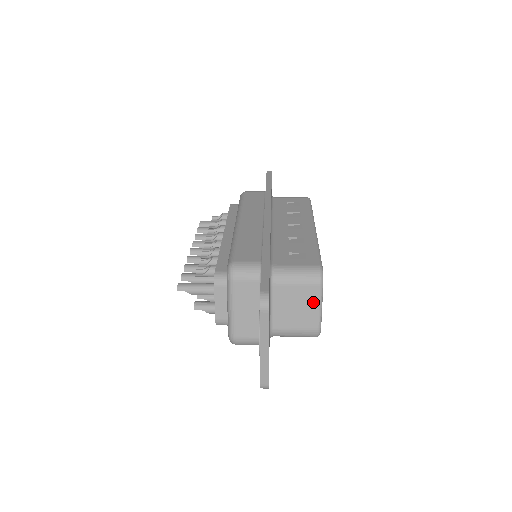
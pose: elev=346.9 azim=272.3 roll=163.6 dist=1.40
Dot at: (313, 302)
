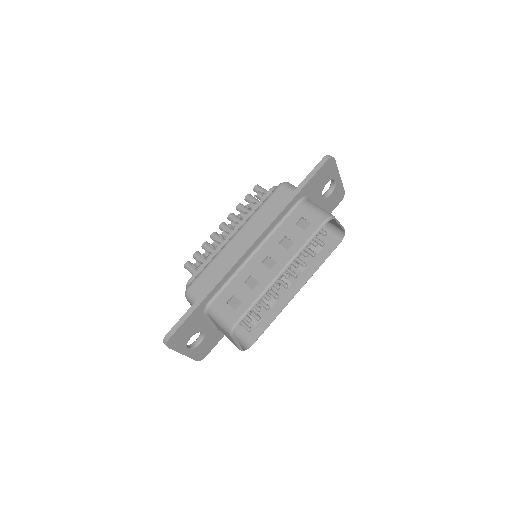
Dot at: occluded
